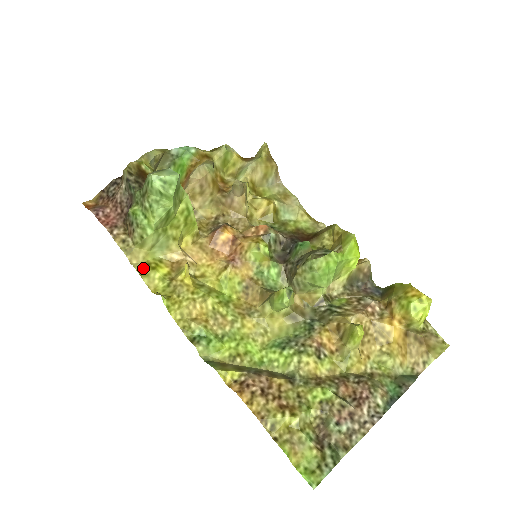
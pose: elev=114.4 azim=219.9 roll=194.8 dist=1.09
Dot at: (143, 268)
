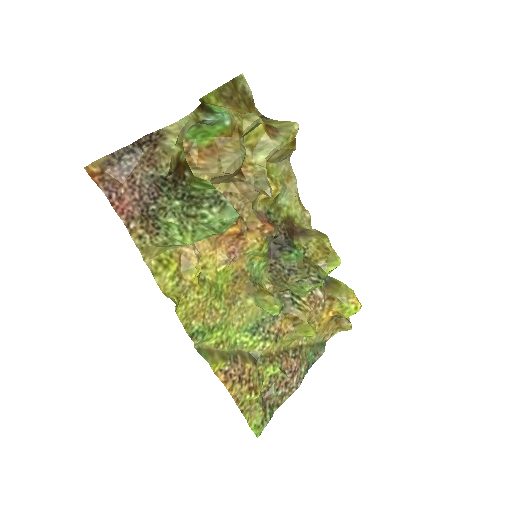
Dot at: (156, 266)
